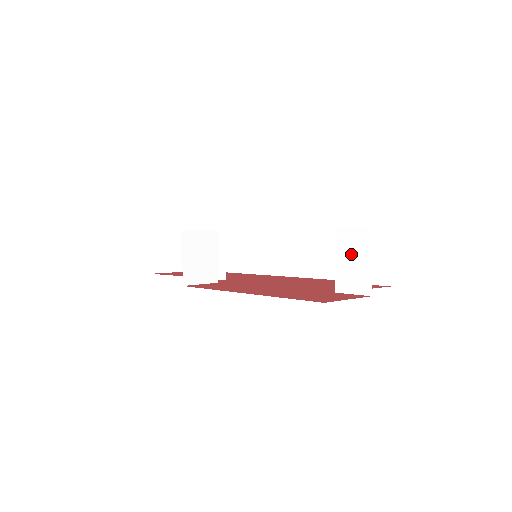
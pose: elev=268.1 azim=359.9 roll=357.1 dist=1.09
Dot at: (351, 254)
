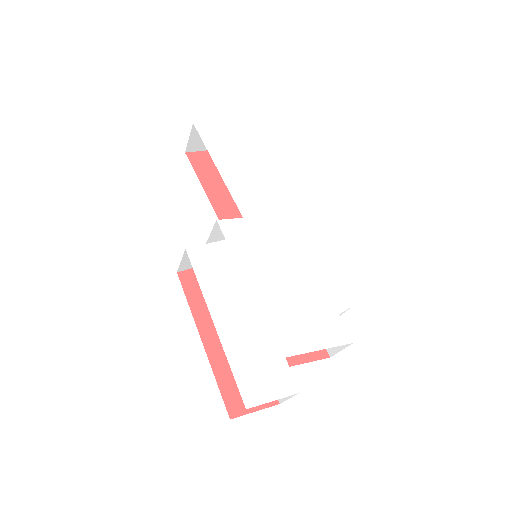
Dot at: occluded
